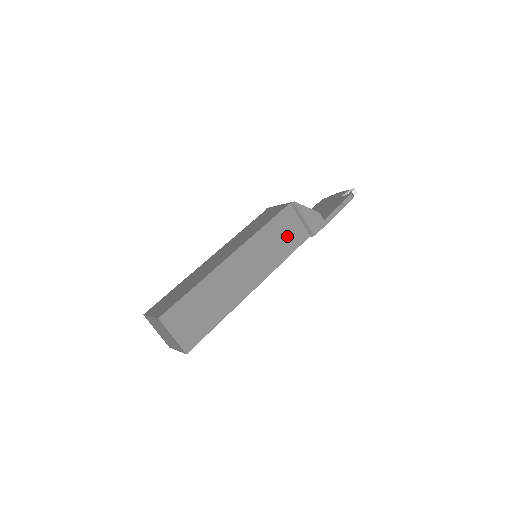
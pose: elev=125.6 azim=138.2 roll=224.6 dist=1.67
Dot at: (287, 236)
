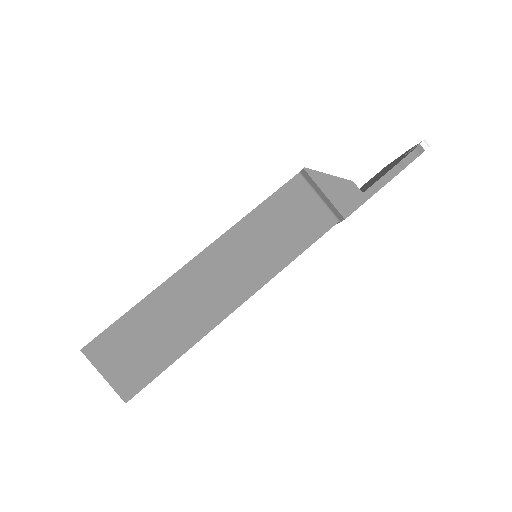
Dot at: (297, 222)
